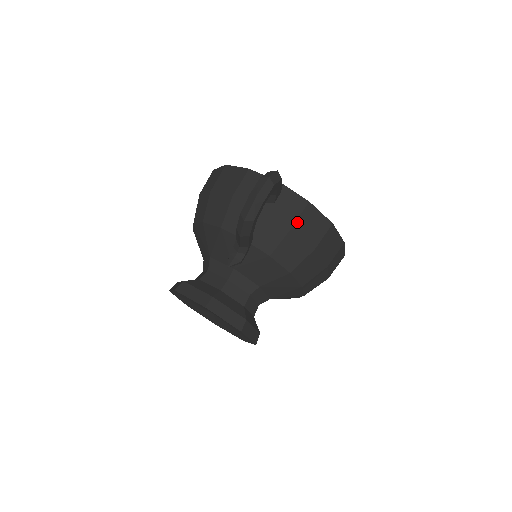
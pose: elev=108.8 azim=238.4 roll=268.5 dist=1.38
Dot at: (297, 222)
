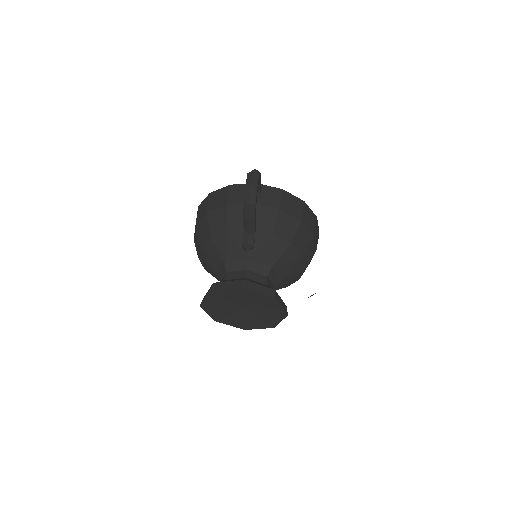
Dot at: (281, 204)
